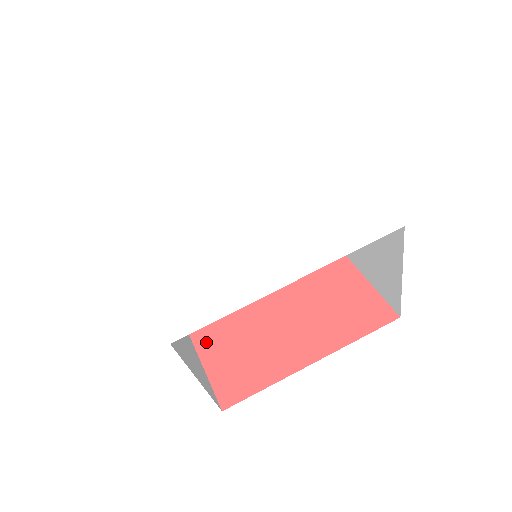
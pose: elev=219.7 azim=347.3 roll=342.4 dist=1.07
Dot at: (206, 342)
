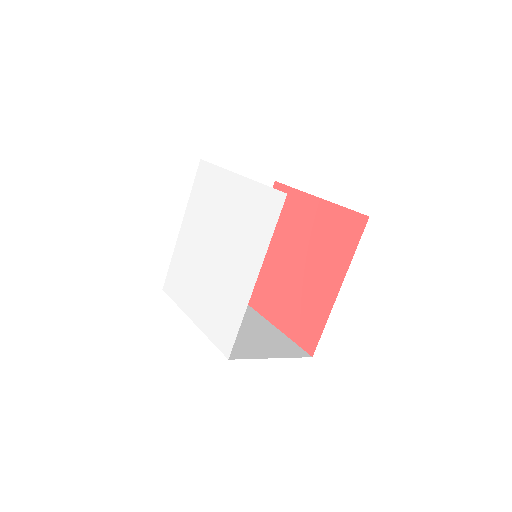
Dot at: (281, 321)
